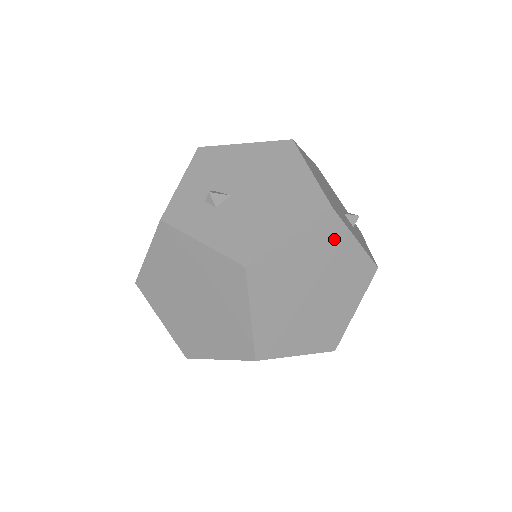
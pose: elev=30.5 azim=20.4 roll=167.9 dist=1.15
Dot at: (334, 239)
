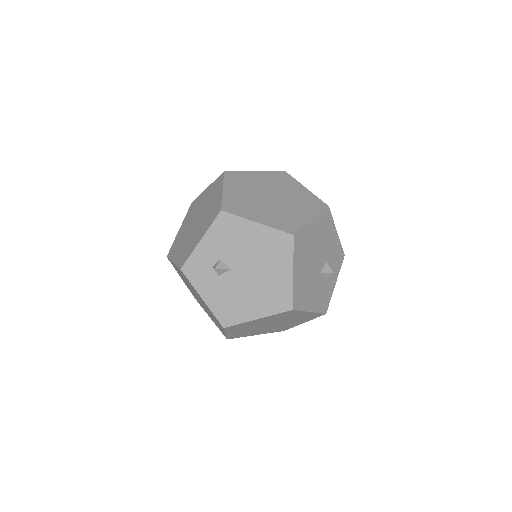
Dot at: (292, 314)
